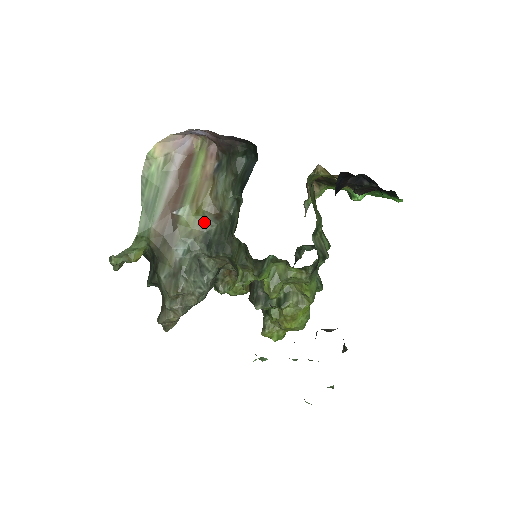
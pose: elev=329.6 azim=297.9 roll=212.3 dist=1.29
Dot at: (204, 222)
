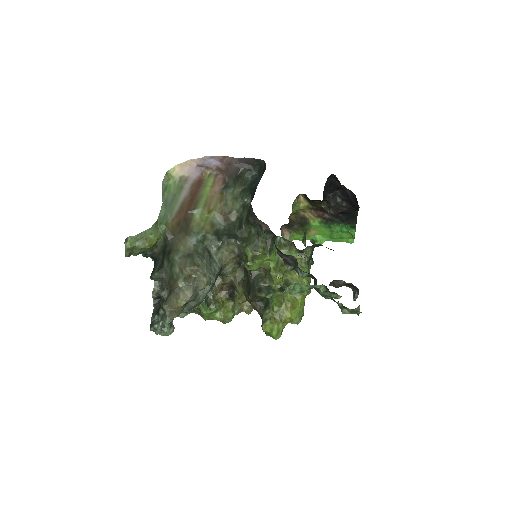
Dot at: (214, 222)
